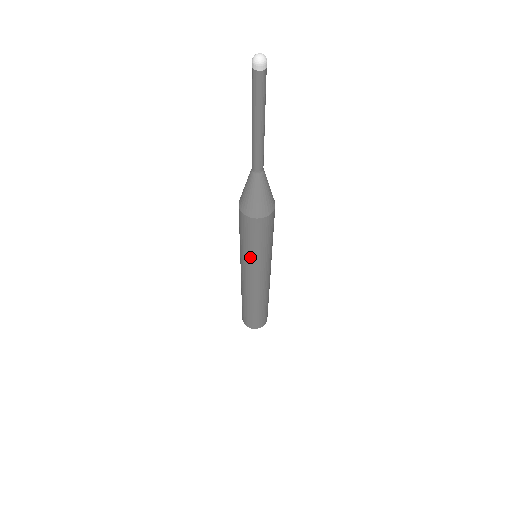
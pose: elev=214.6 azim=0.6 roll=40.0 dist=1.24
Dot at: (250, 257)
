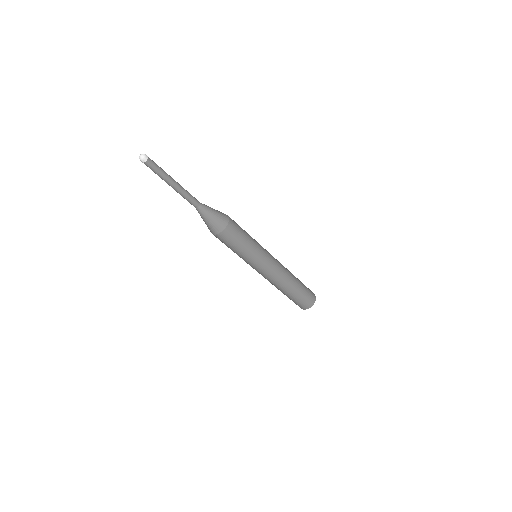
Dot at: (240, 257)
